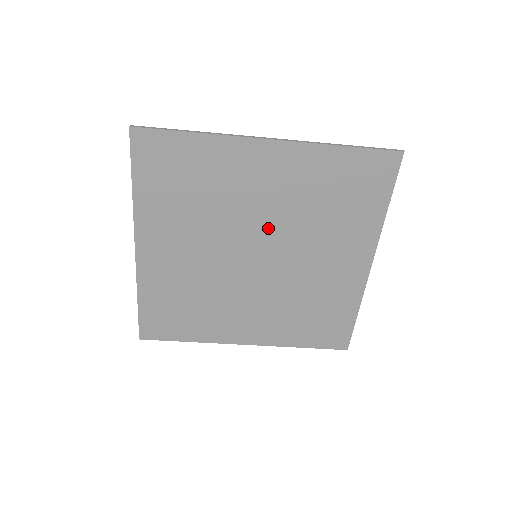
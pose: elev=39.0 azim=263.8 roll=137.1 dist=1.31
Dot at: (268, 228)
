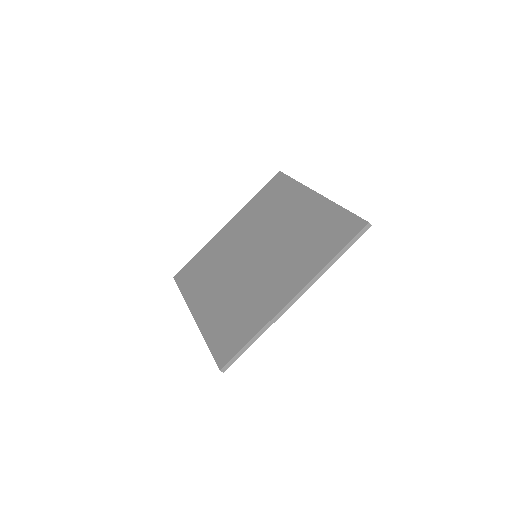
Dot at: (250, 241)
